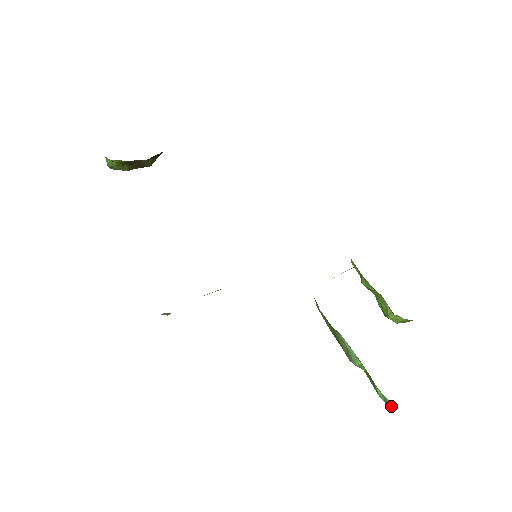
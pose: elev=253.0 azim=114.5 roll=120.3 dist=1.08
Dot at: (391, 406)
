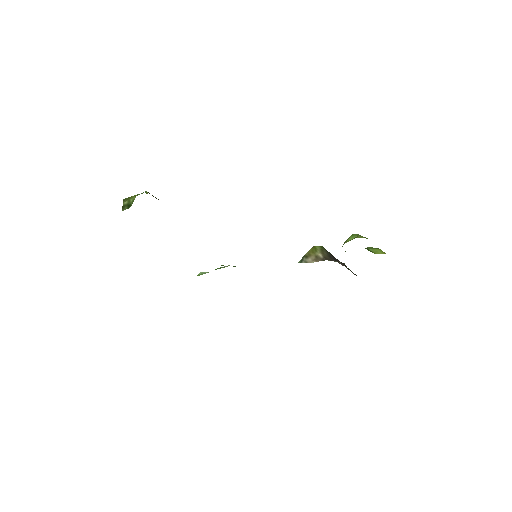
Dot at: occluded
